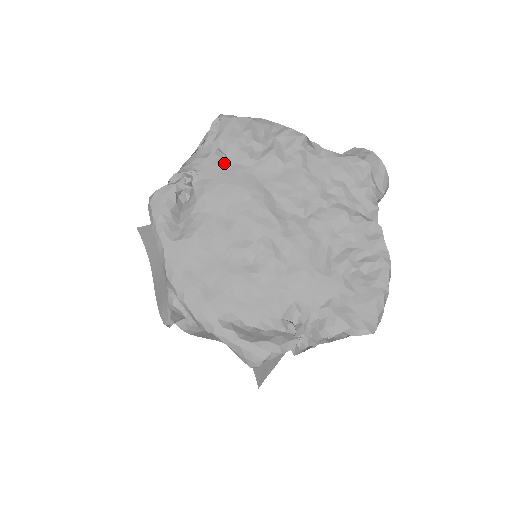
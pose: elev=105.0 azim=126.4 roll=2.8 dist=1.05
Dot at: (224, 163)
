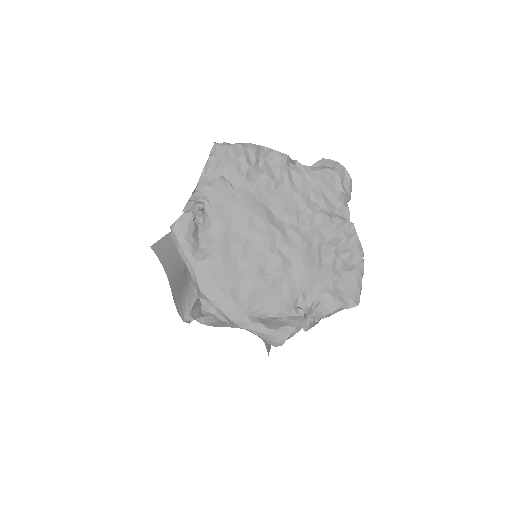
Dot at: (228, 188)
